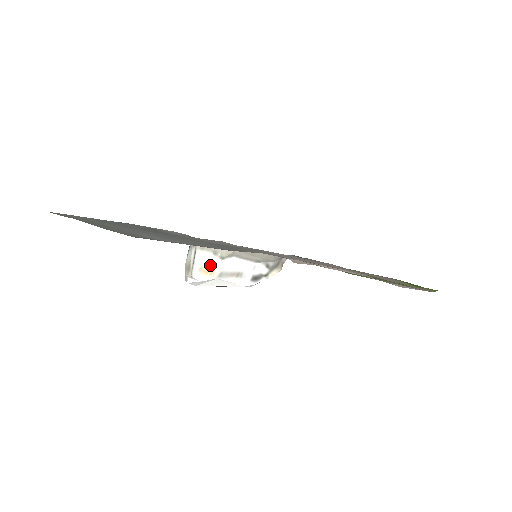
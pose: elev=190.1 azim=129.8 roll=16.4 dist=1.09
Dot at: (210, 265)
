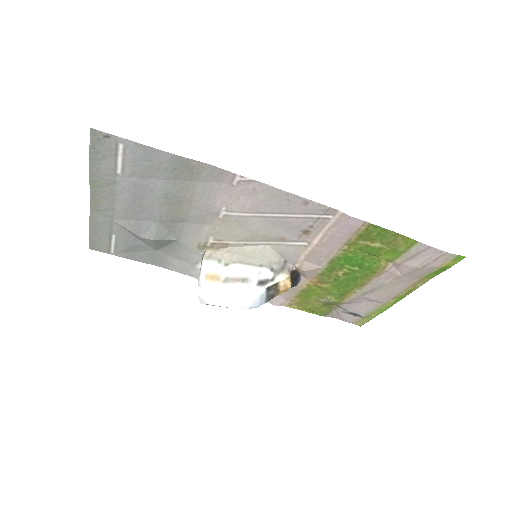
Dot at: (216, 272)
